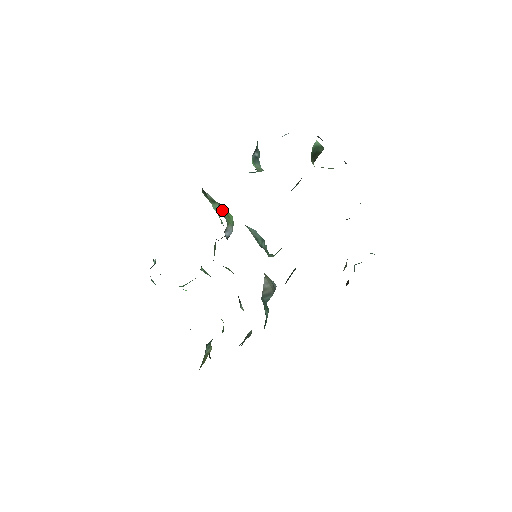
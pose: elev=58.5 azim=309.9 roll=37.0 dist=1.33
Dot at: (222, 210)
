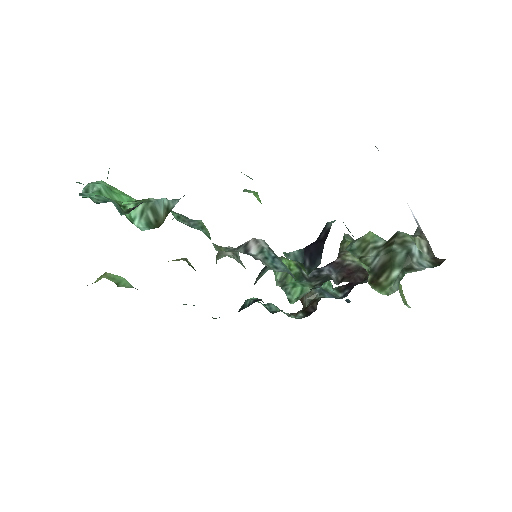
Dot at: occluded
